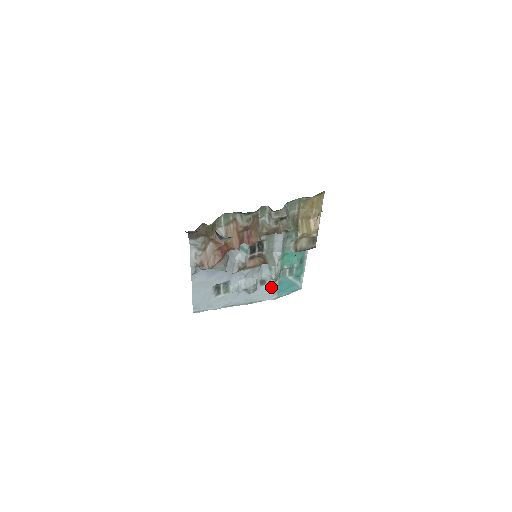
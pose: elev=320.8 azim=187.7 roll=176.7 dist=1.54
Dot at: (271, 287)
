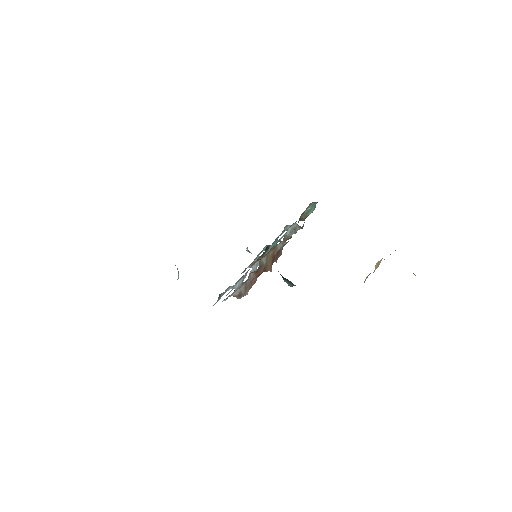
Dot at: occluded
